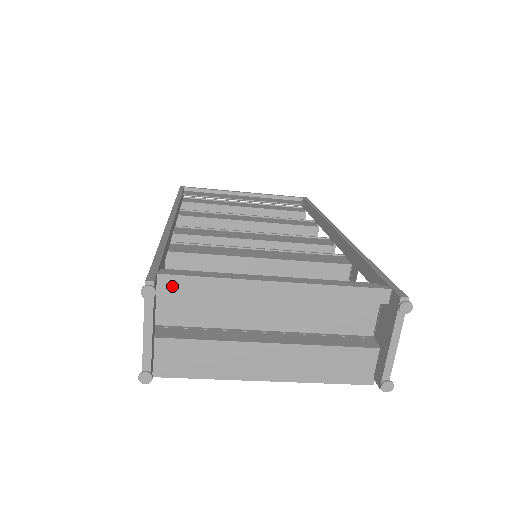
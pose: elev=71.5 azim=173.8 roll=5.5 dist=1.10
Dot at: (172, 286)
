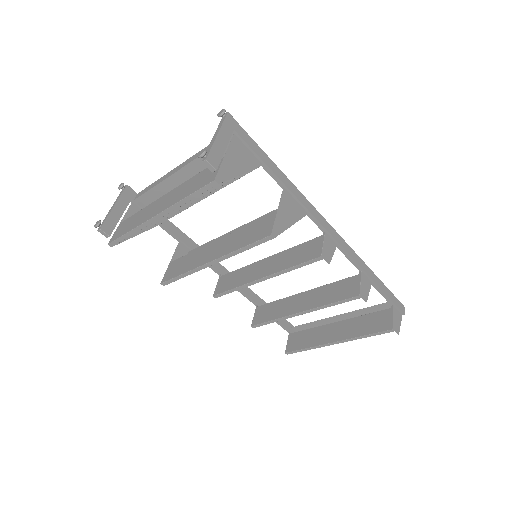
Dot at: (140, 195)
